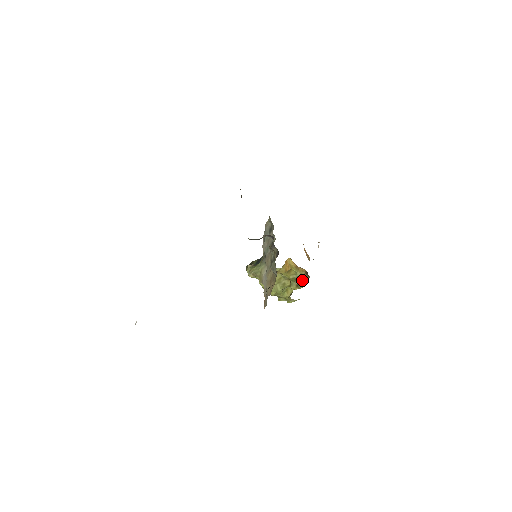
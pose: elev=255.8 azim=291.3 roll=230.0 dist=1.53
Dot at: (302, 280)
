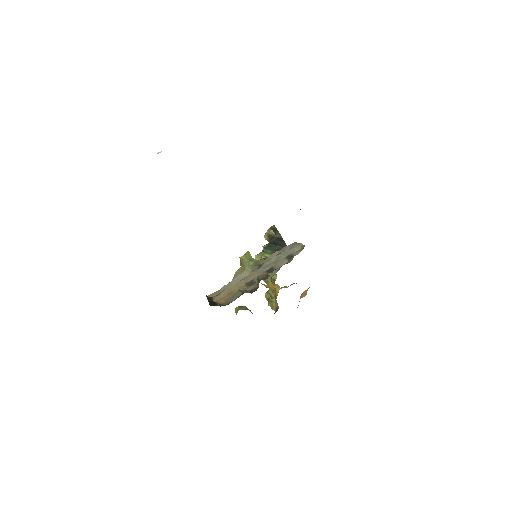
Dot at: (272, 305)
